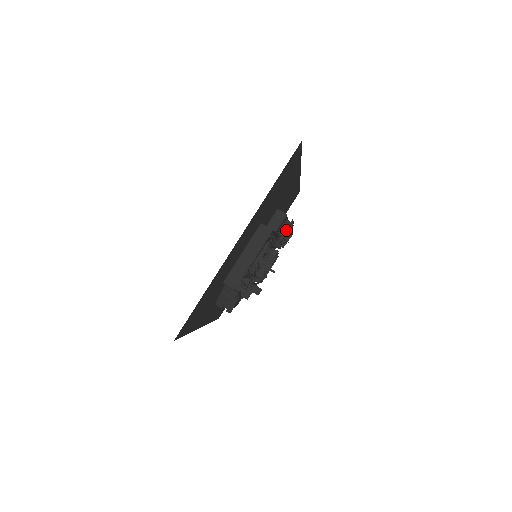
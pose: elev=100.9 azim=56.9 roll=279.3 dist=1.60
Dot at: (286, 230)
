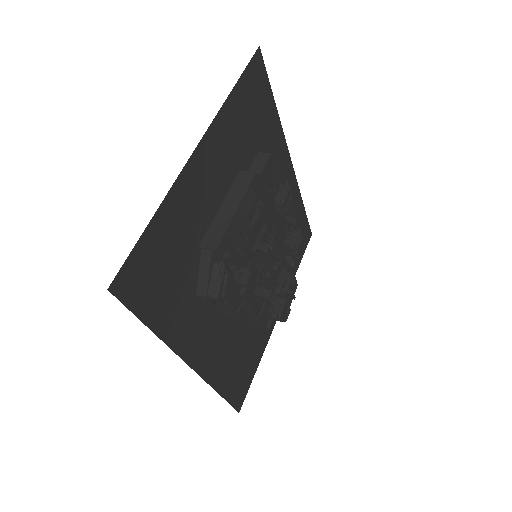
Dot at: (281, 193)
